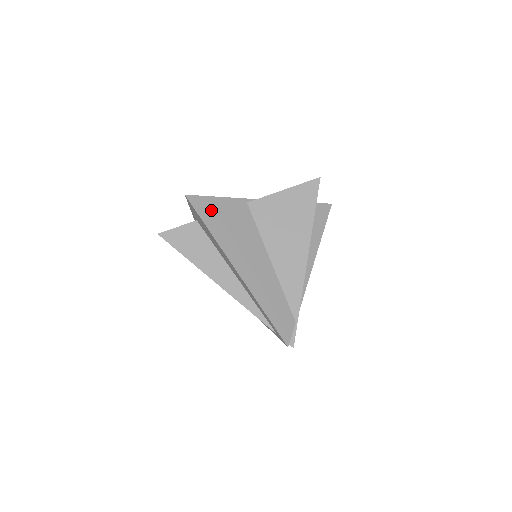
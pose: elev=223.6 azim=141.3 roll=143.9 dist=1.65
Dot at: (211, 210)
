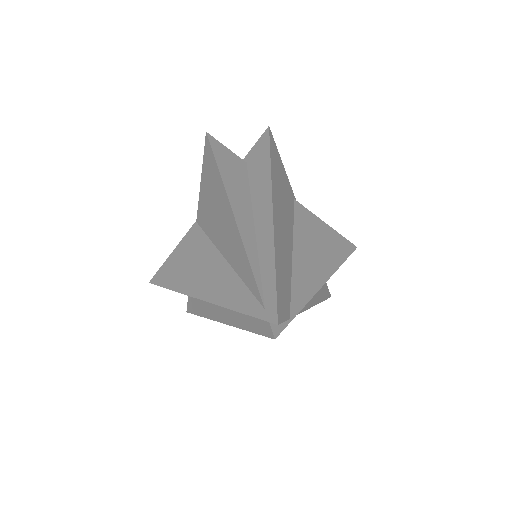
Dot at: (277, 159)
